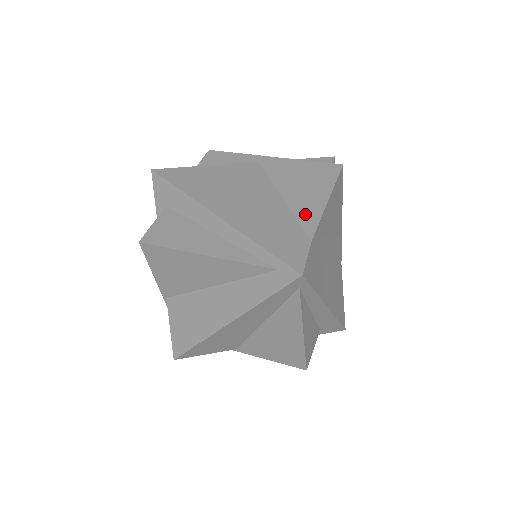
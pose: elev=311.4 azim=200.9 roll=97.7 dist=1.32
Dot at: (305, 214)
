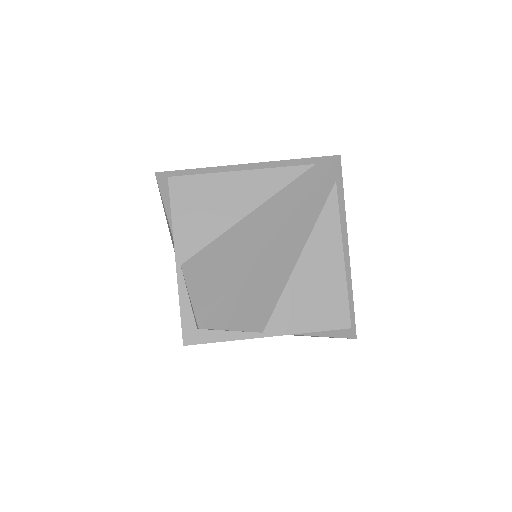
Dot at: occluded
